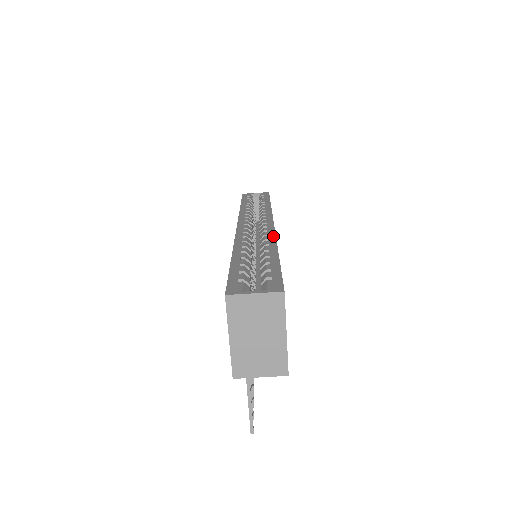
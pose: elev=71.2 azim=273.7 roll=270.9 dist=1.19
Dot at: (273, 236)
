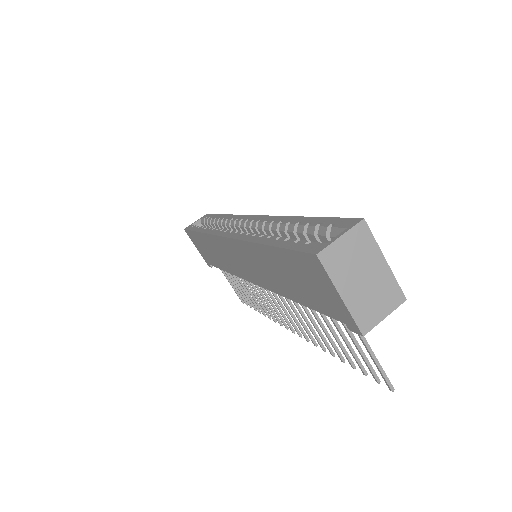
Dot at: (273, 217)
